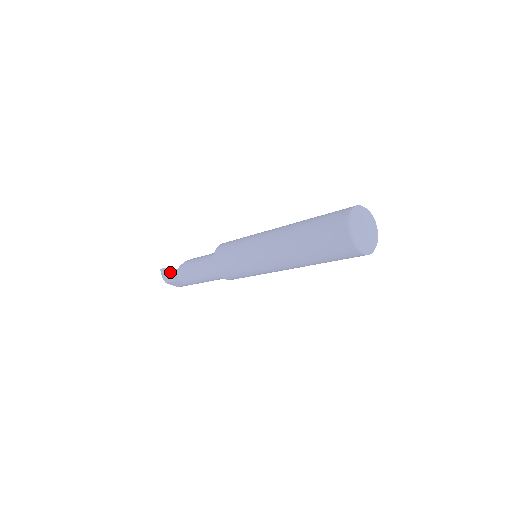
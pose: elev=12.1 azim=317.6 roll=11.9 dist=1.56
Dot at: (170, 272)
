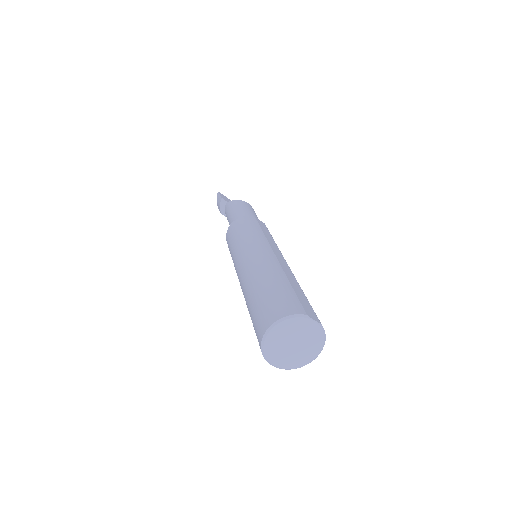
Dot at: (220, 202)
